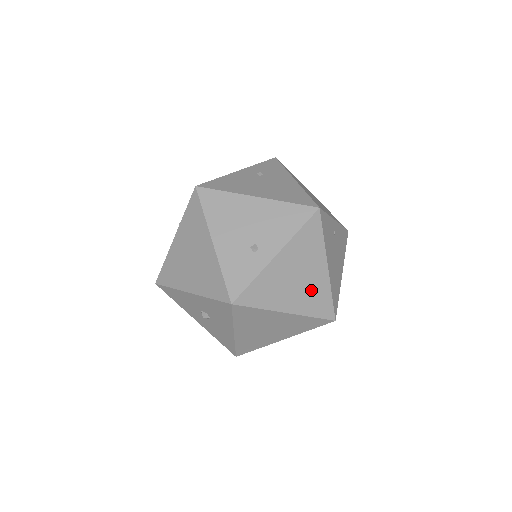
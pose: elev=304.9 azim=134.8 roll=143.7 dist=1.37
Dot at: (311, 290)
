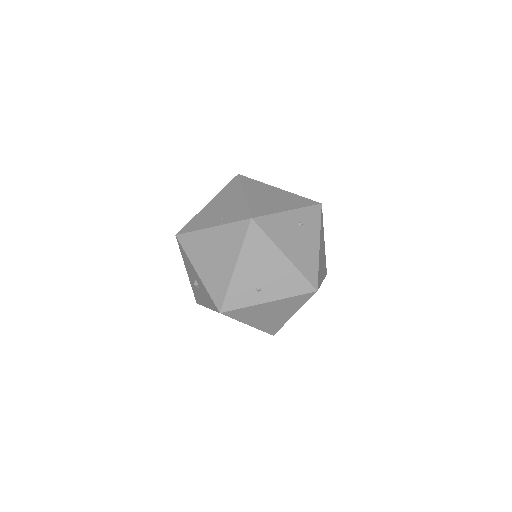
Dot at: (273, 321)
